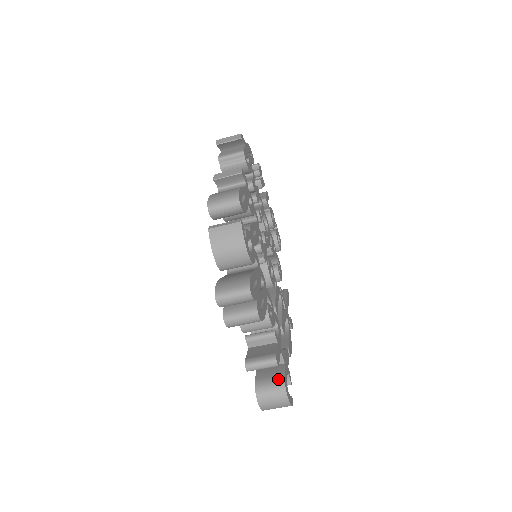
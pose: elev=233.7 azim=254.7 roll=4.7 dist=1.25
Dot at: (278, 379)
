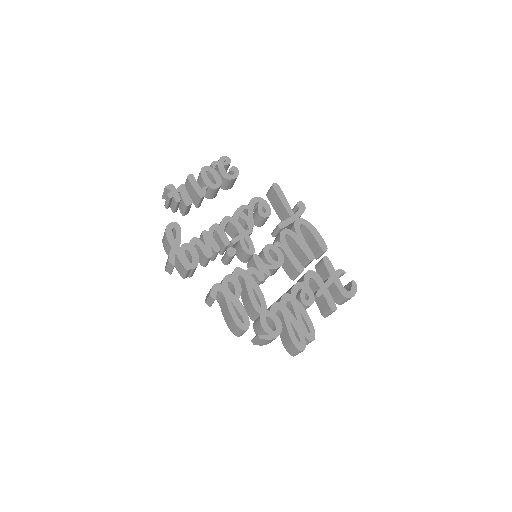
Dot at: (340, 297)
